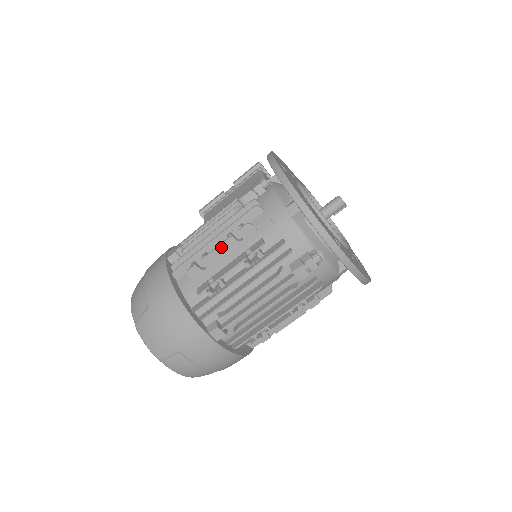
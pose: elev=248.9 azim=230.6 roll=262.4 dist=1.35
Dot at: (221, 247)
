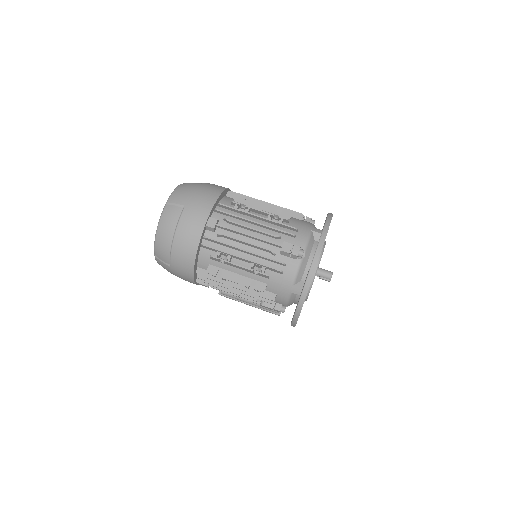
Dot at: (267, 205)
